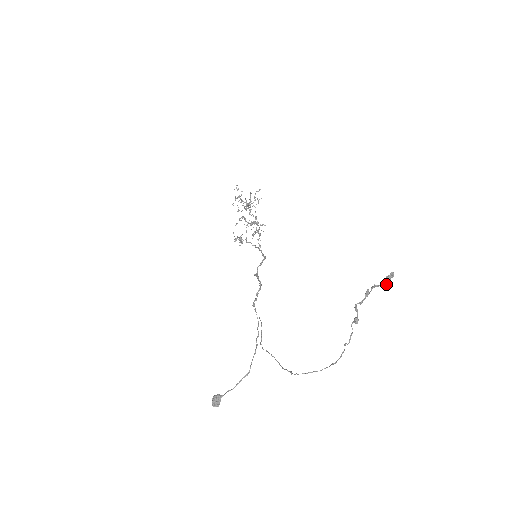
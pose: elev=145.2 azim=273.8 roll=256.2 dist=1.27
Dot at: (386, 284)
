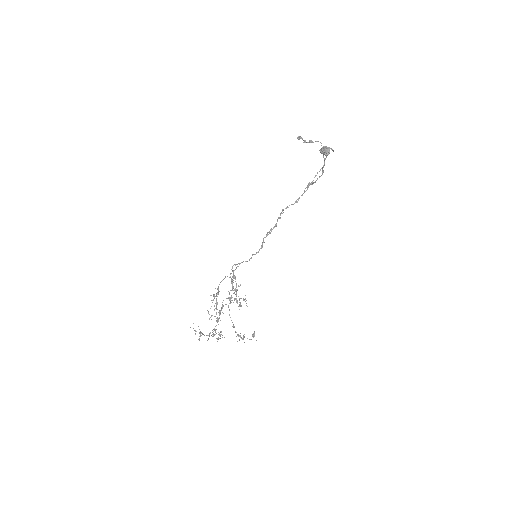
Dot at: occluded
